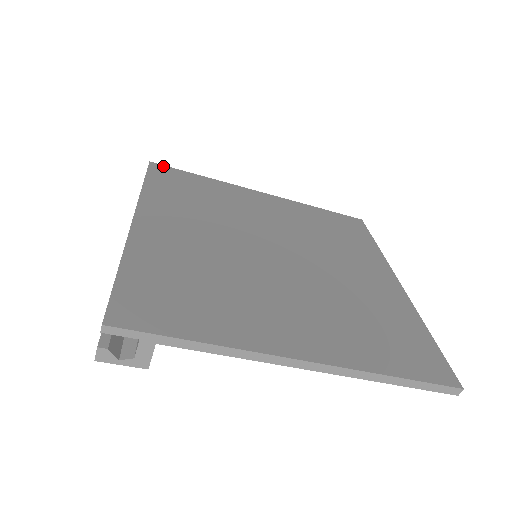
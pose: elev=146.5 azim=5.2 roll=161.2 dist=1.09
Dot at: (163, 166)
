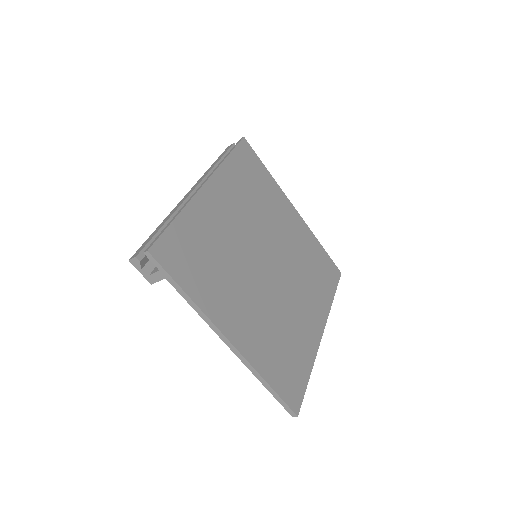
Dot at: (250, 146)
